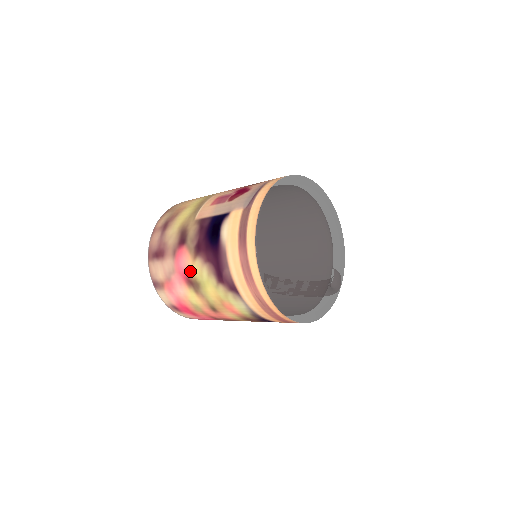
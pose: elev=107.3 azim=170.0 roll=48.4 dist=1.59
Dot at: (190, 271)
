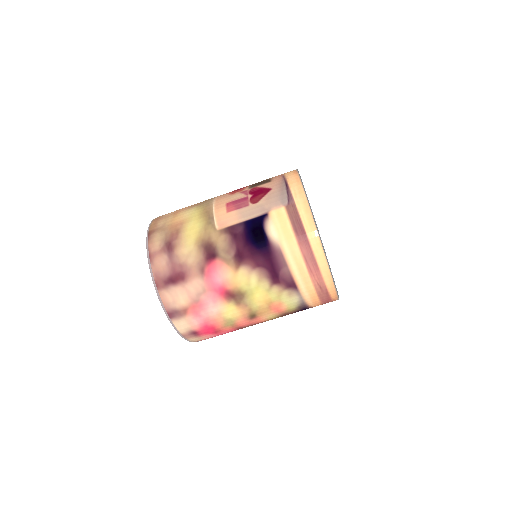
Dot at: (231, 284)
